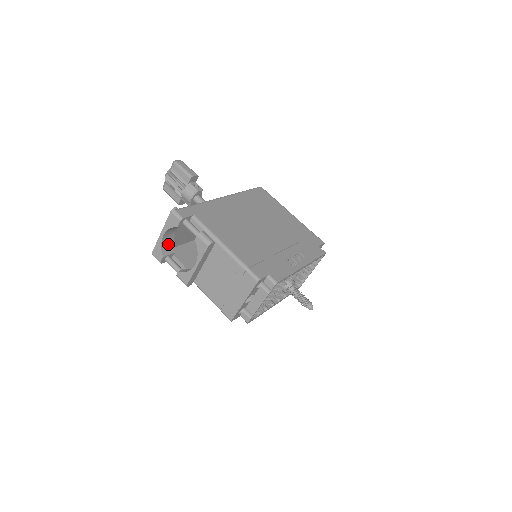
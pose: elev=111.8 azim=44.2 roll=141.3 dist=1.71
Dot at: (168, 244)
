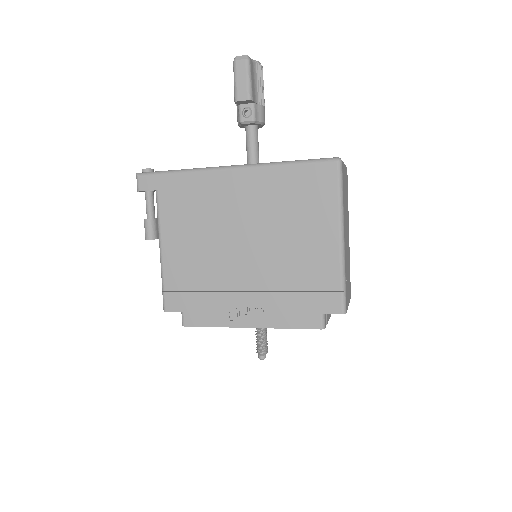
Dot at: occluded
